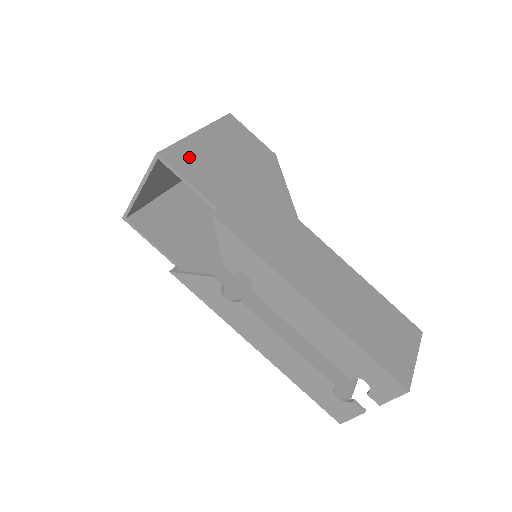
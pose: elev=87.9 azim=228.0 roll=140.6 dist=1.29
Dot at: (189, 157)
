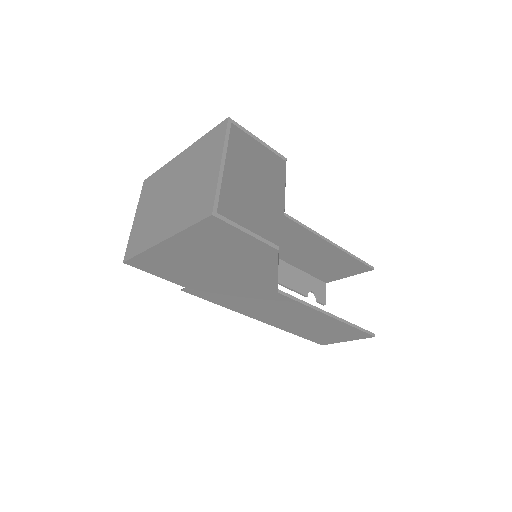
Dot at: (155, 262)
